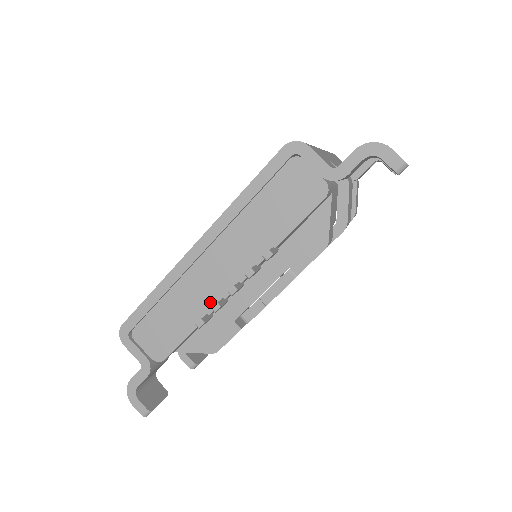
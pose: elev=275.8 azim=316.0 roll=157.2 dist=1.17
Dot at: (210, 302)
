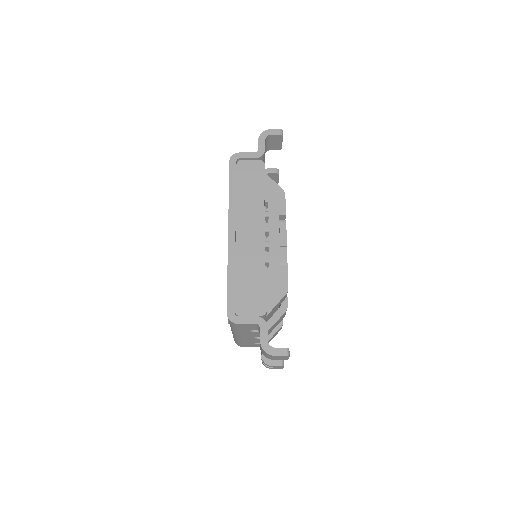
Dot at: (261, 253)
